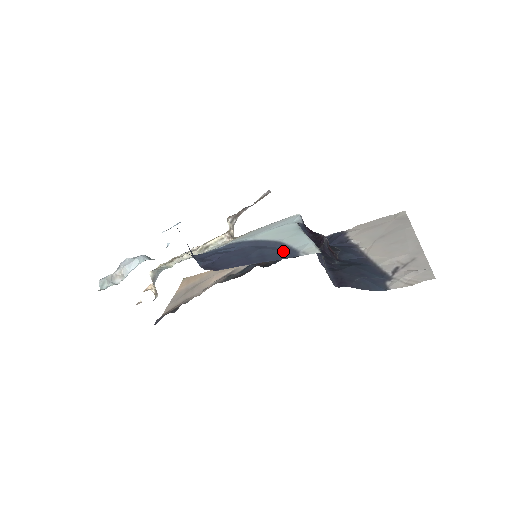
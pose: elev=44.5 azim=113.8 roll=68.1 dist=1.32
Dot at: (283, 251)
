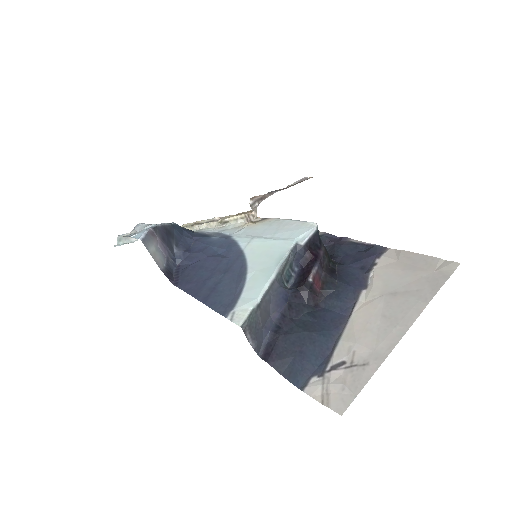
Dot at: (230, 295)
